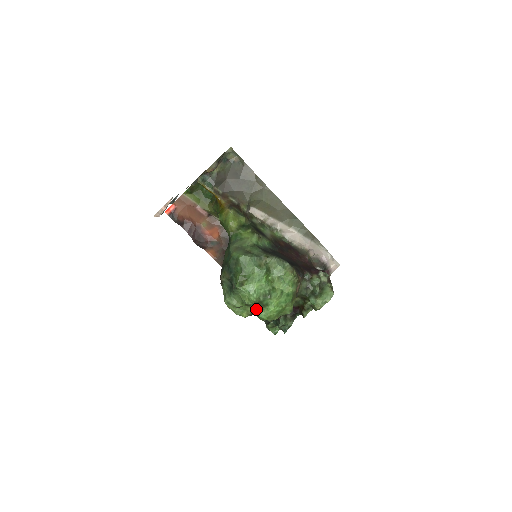
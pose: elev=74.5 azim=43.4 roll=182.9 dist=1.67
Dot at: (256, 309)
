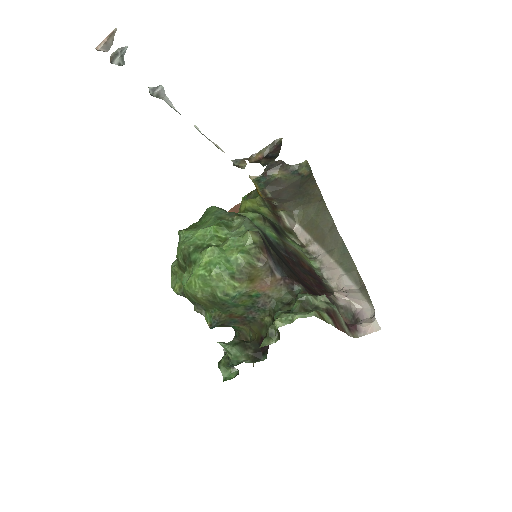
Dot at: (185, 272)
